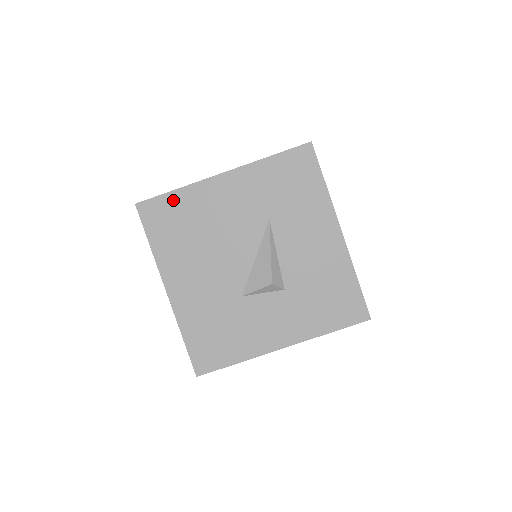
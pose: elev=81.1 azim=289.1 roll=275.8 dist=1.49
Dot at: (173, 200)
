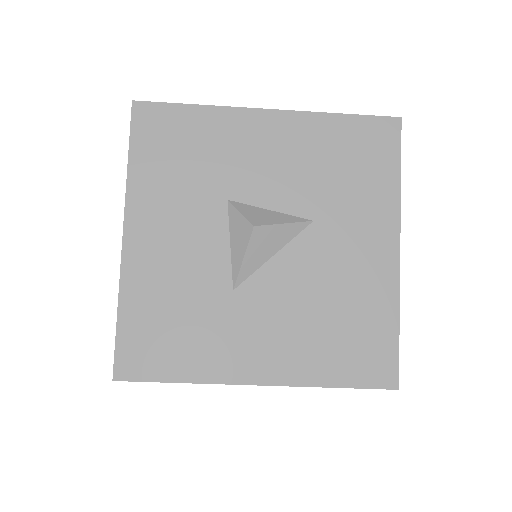
Dot at: occluded
